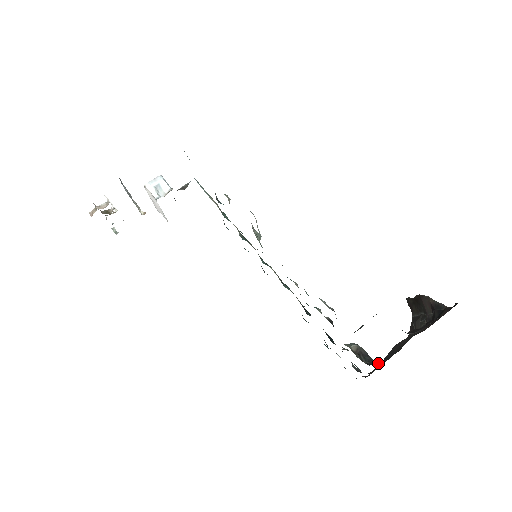
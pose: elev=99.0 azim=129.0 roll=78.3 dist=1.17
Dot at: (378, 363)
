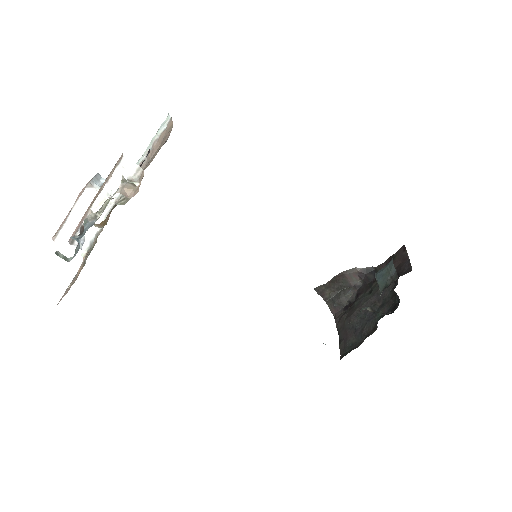
Dot at: (389, 313)
